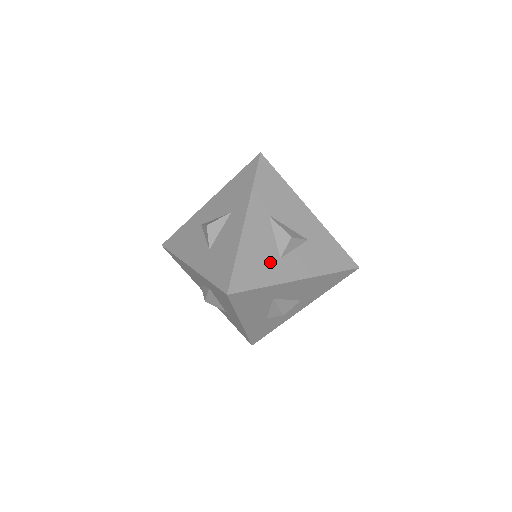
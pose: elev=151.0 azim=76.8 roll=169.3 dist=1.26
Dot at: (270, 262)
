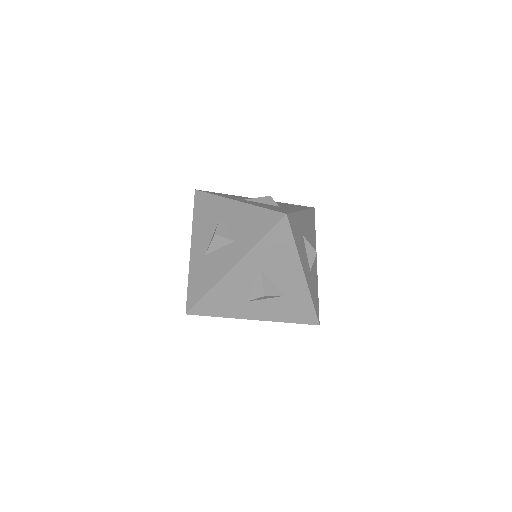
Dot at: occluded
